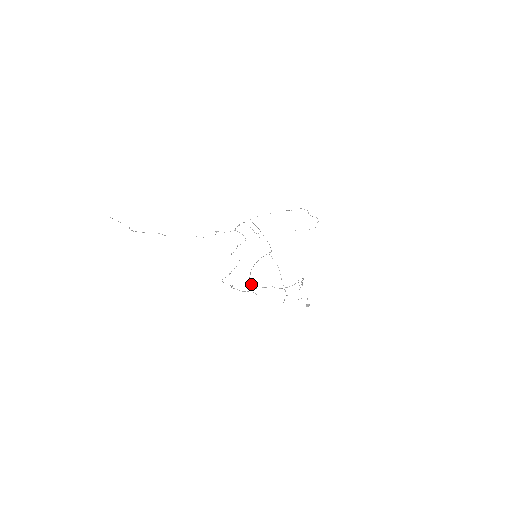
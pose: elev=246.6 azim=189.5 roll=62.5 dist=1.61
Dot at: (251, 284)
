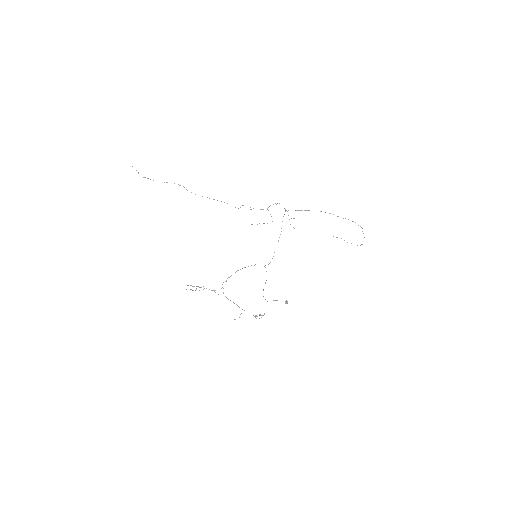
Dot at: (222, 287)
